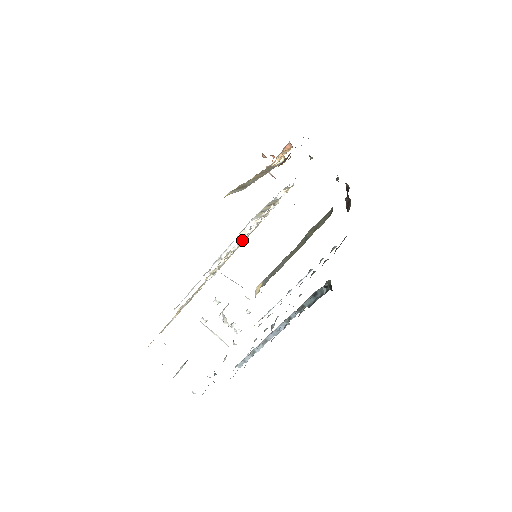
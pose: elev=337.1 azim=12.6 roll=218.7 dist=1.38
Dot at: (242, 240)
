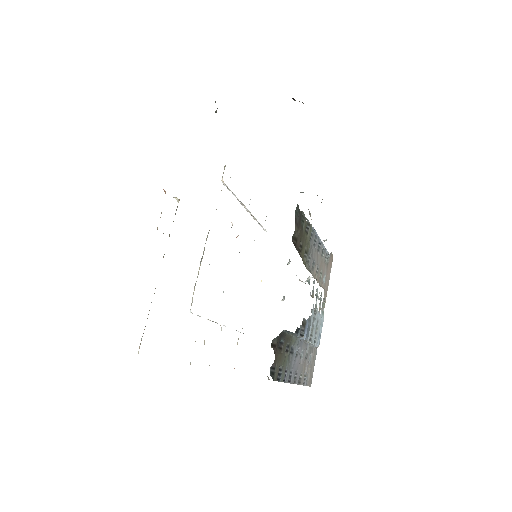
Dot at: occluded
